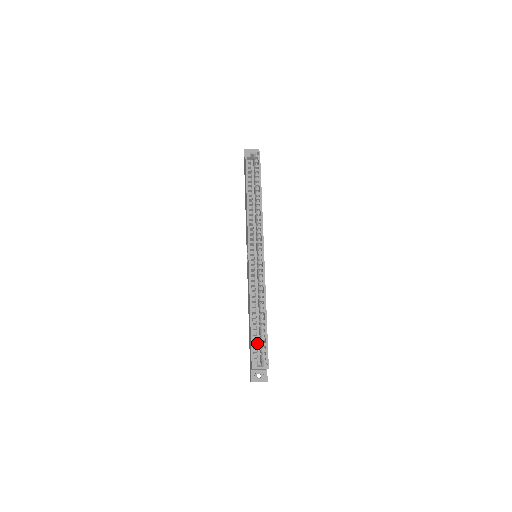
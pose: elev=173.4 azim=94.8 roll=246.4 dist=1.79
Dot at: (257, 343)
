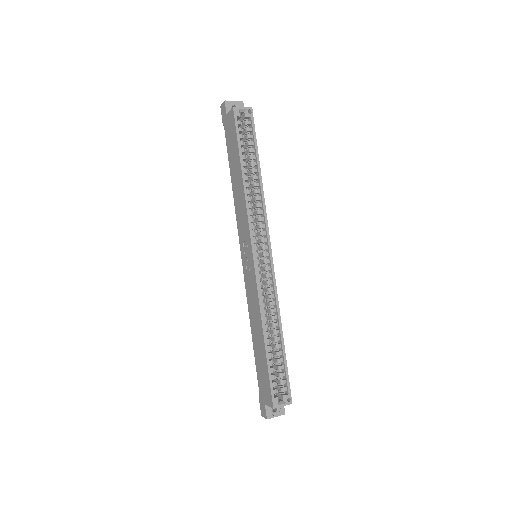
Dot at: occluded
